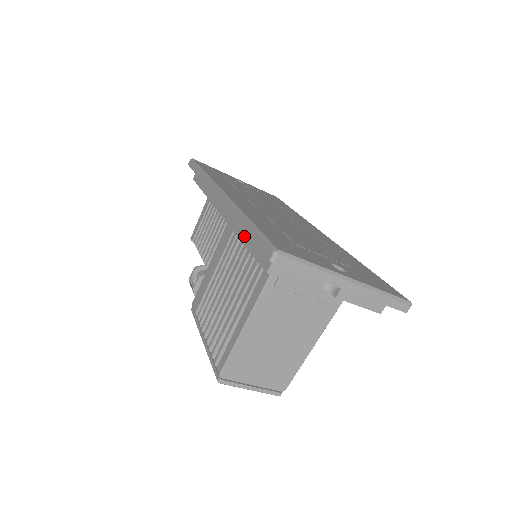
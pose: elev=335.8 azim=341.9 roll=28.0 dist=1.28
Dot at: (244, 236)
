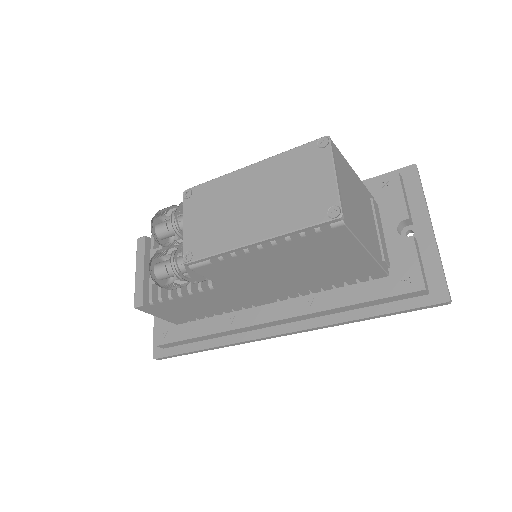
Dot at: occluded
